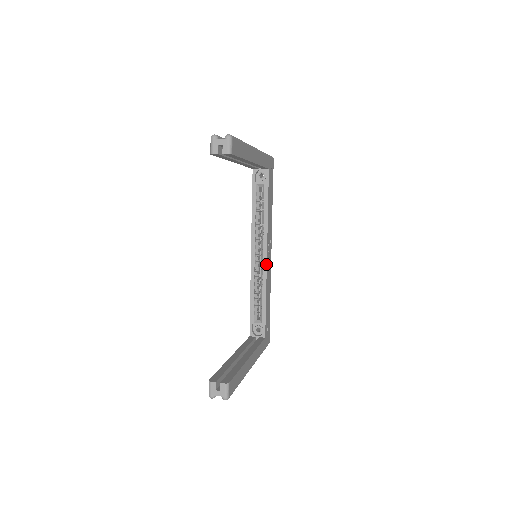
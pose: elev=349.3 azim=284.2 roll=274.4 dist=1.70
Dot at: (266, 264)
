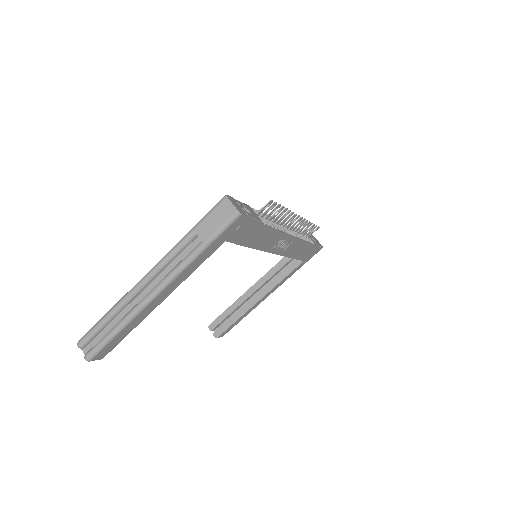
Dot at: (276, 254)
